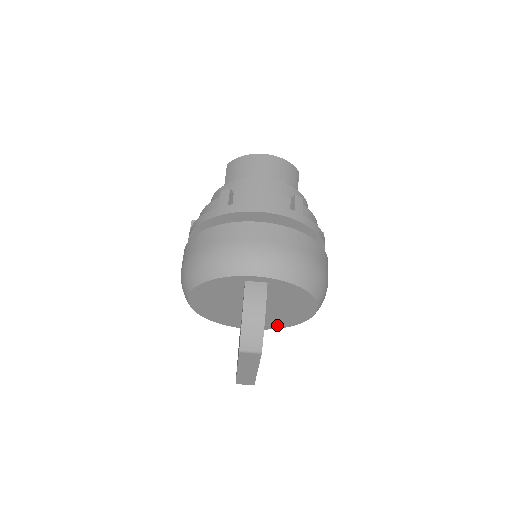
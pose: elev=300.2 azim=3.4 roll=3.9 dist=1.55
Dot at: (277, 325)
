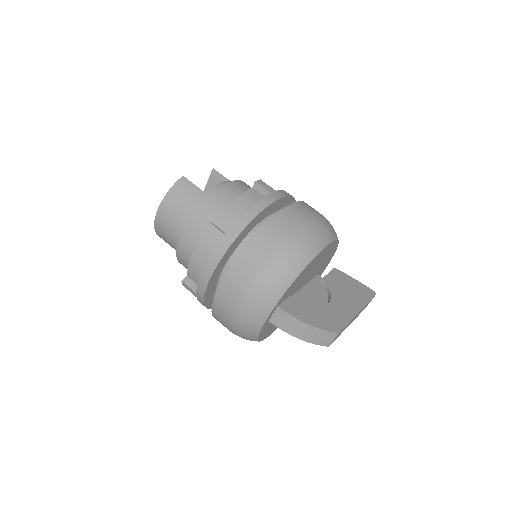
Dot at: (331, 255)
